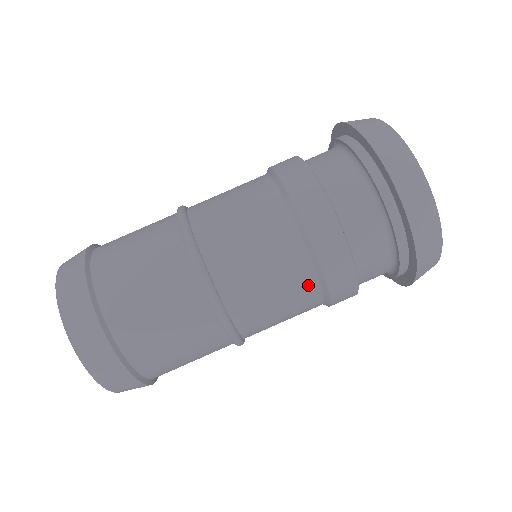
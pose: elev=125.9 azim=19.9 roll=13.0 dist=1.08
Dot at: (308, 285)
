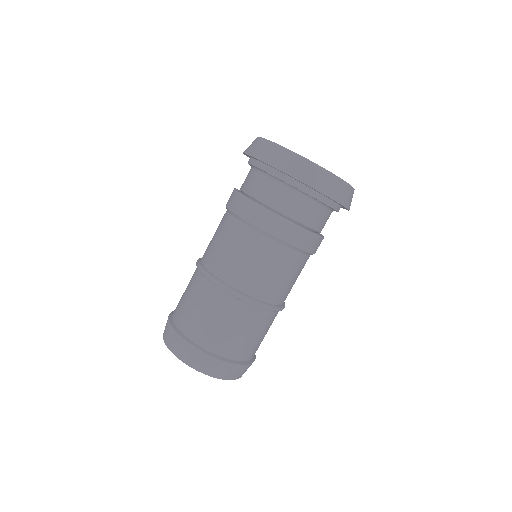
Dot at: (305, 261)
